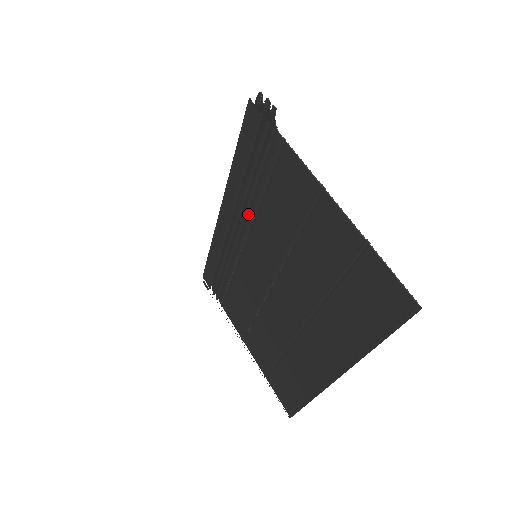
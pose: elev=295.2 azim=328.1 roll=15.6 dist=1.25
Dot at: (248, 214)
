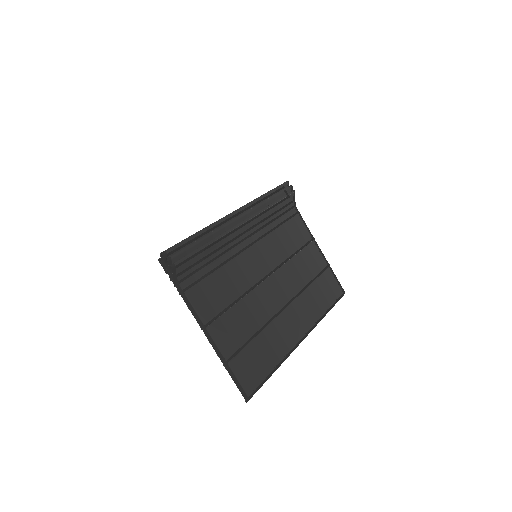
Dot at: (229, 250)
